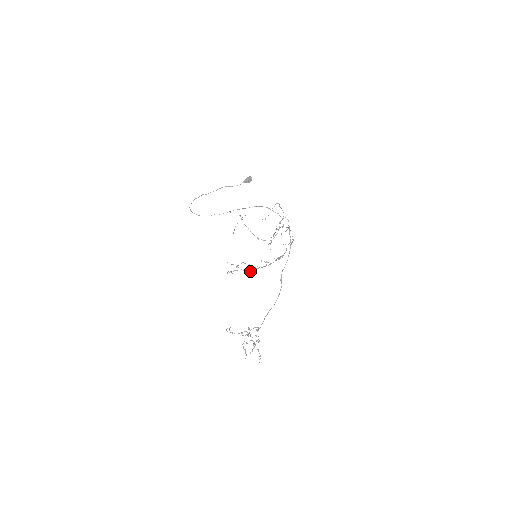
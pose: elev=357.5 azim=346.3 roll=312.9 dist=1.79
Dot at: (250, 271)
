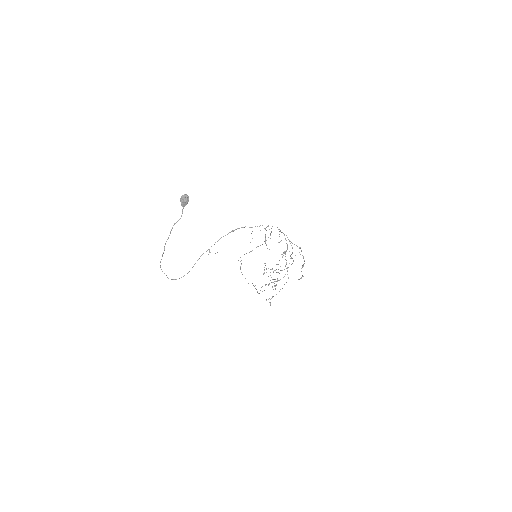
Dot at: occluded
